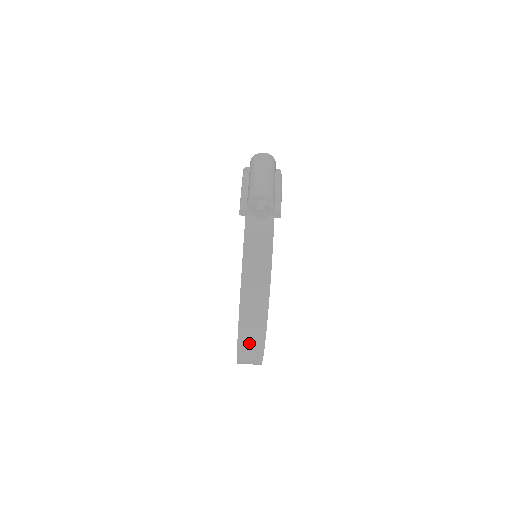
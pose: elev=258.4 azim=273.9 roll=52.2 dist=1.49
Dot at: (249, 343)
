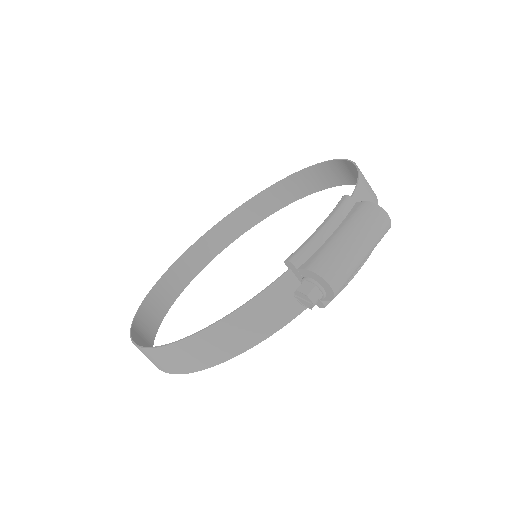
Dot at: (154, 359)
